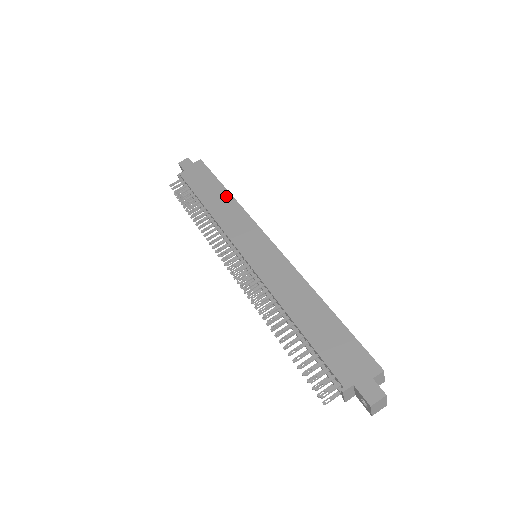
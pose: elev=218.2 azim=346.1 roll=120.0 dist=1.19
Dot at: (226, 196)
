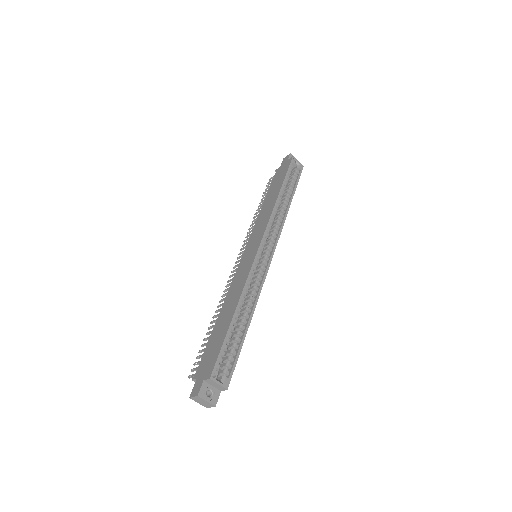
Dot at: (275, 197)
